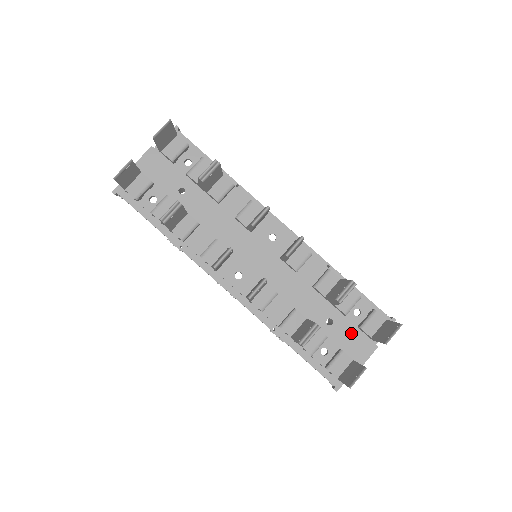
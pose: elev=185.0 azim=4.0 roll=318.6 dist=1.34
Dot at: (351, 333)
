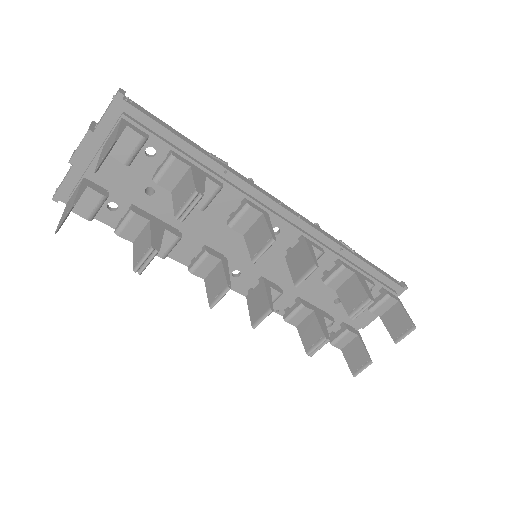
Dot at: occluded
